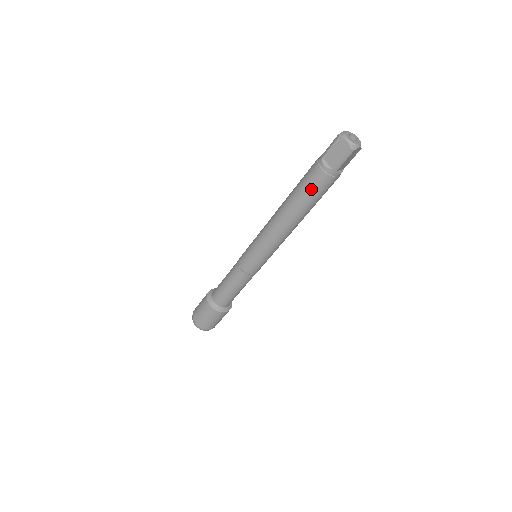
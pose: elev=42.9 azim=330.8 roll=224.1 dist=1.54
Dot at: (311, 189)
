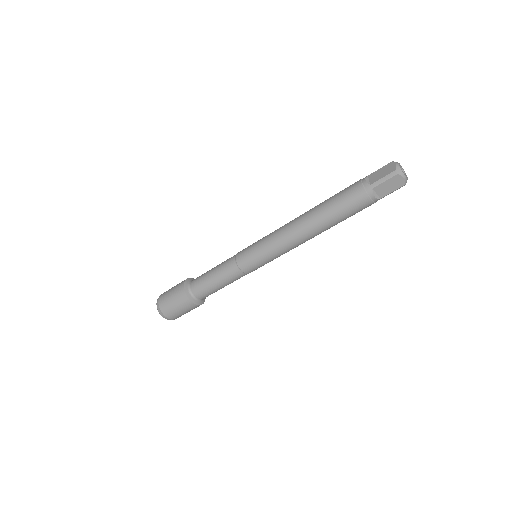
Dot at: (352, 213)
